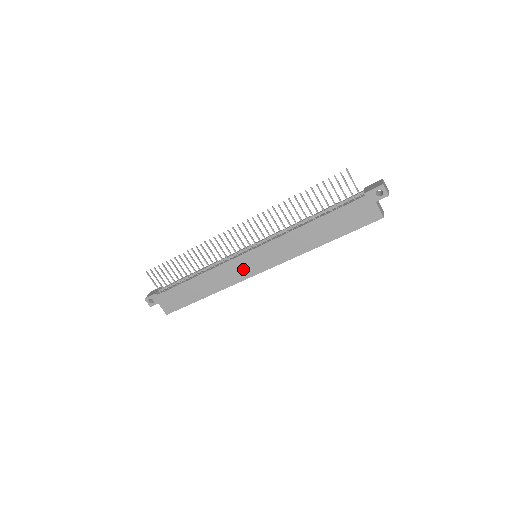
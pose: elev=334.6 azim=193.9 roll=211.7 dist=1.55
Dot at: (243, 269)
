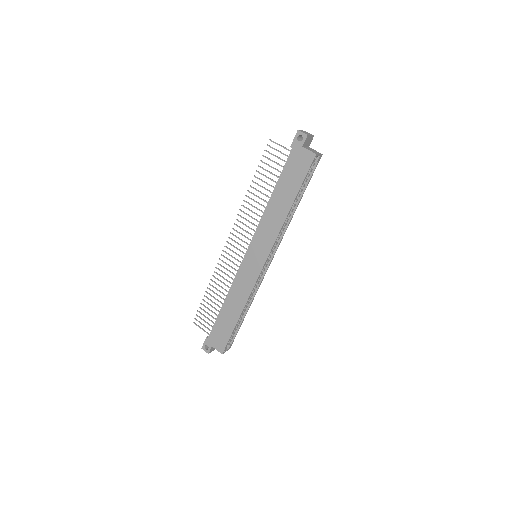
Dot at: (250, 272)
